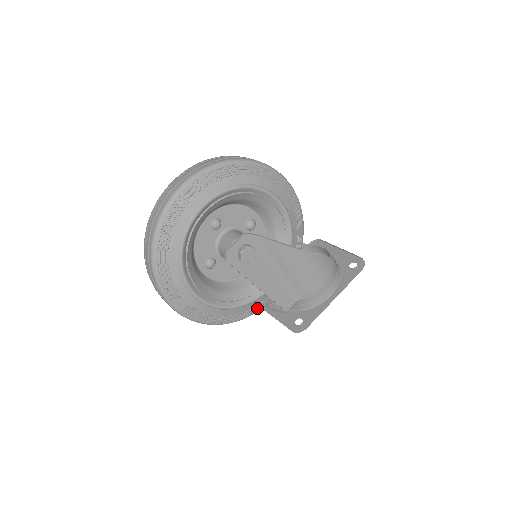
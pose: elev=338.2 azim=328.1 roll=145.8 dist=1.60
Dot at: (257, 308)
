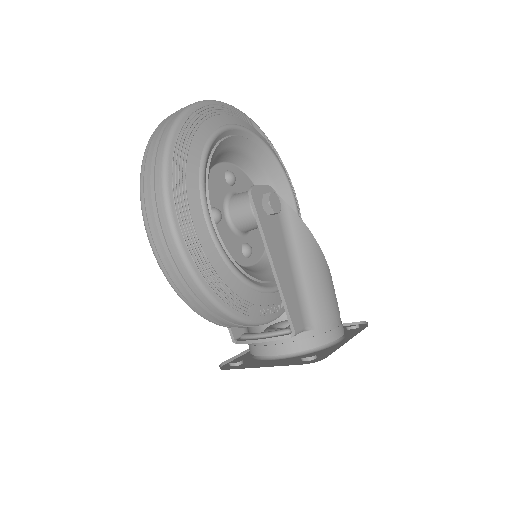
Dot at: (258, 313)
